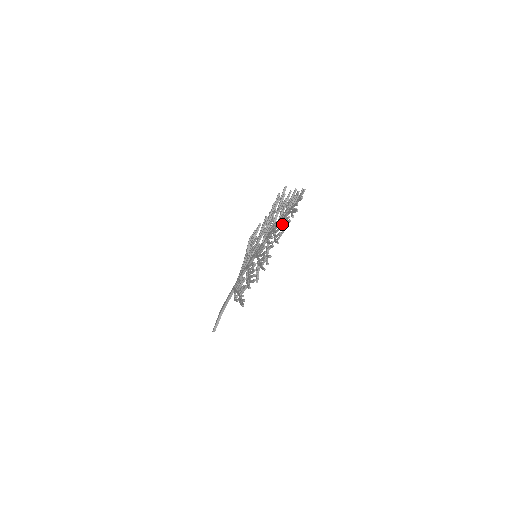
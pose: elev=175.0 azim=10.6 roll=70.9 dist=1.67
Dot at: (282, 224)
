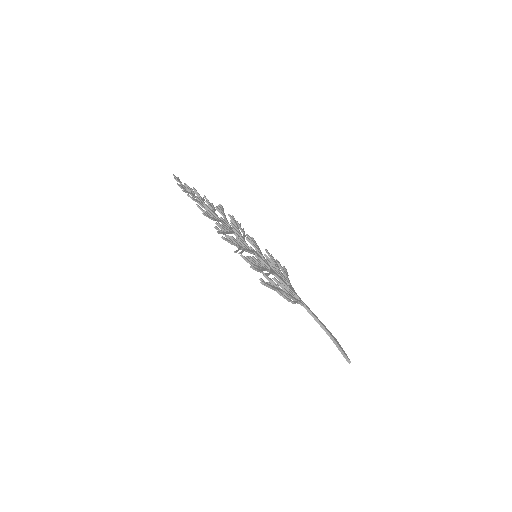
Dot at: occluded
